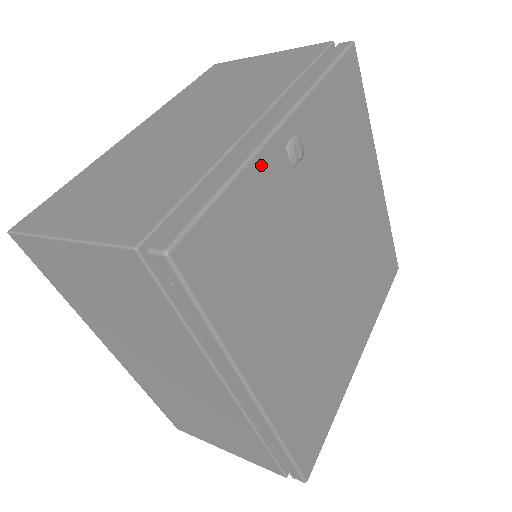
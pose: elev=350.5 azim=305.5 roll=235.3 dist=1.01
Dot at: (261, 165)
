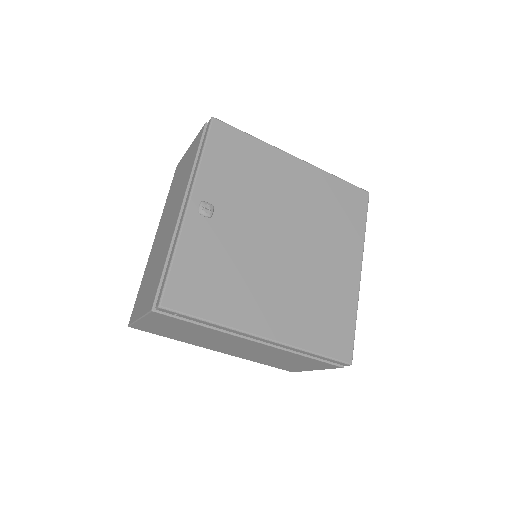
Dot at: (187, 234)
